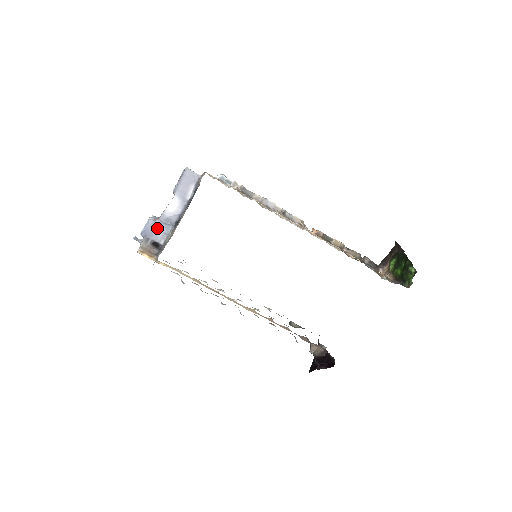
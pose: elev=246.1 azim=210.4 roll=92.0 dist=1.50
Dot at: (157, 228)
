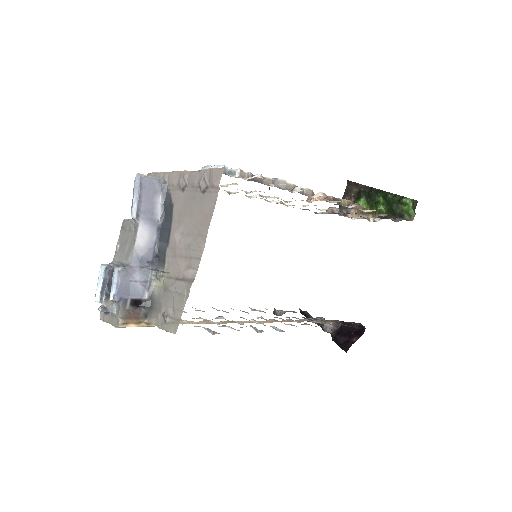
Dot at: (132, 279)
